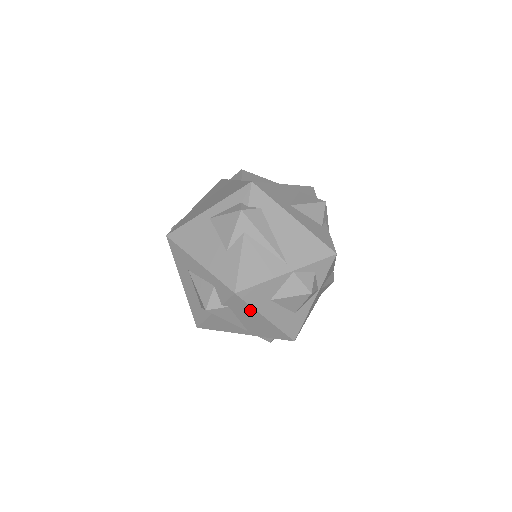
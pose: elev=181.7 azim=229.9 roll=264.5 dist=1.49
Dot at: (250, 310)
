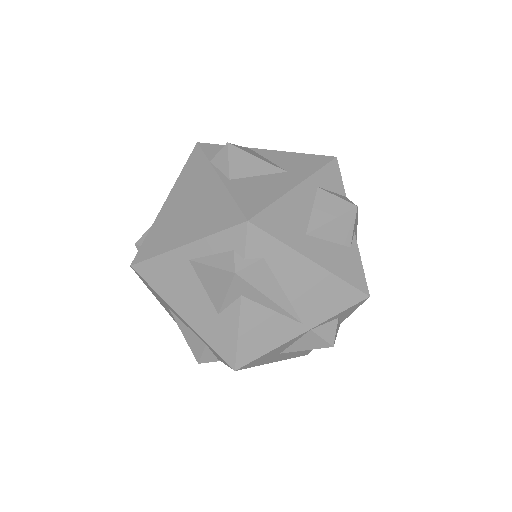
Dot at: occluded
